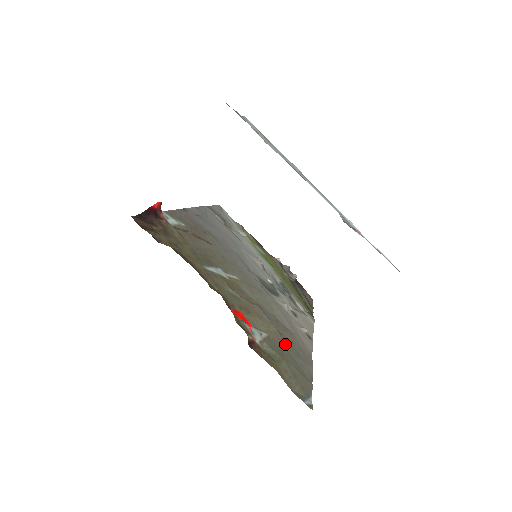
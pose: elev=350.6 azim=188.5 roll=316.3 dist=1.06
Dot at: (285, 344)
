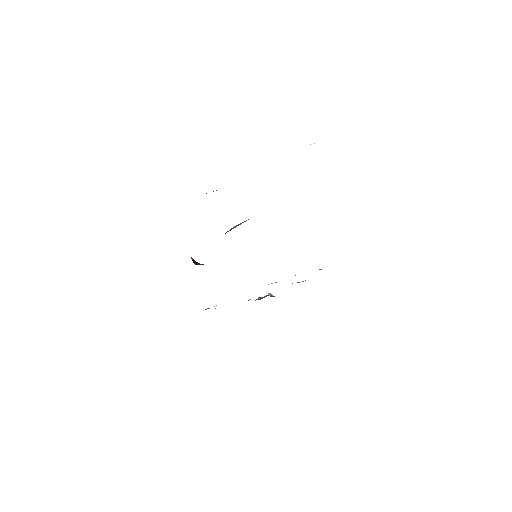
Dot at: occluded
